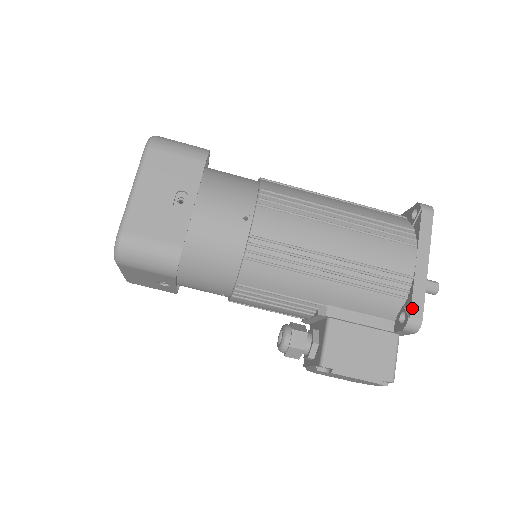
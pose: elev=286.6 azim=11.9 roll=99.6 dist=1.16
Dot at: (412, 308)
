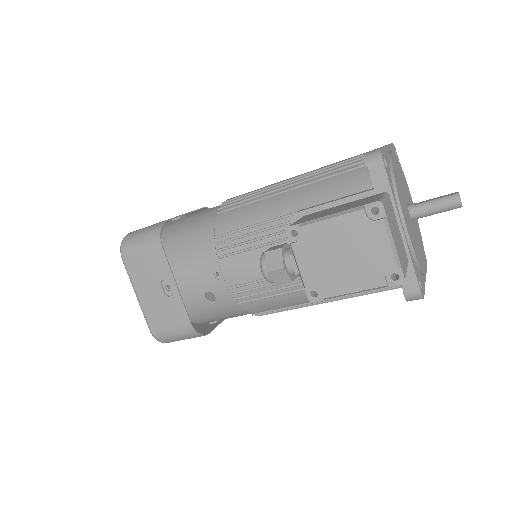
Dot at: occluded
